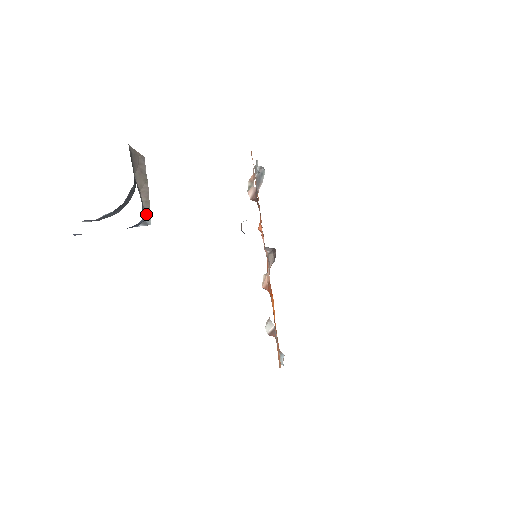
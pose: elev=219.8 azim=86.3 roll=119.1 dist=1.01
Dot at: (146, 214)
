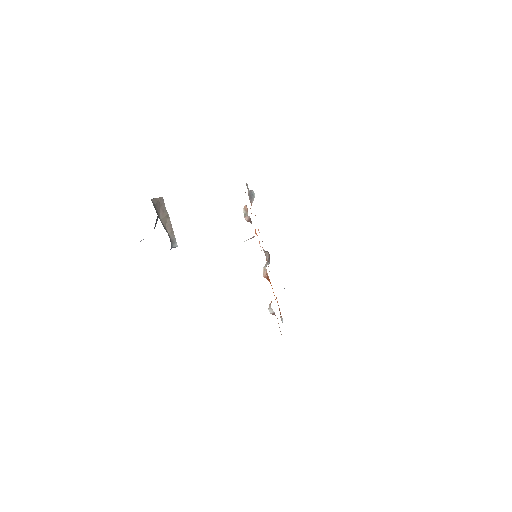
Dot at: (173, 241)
